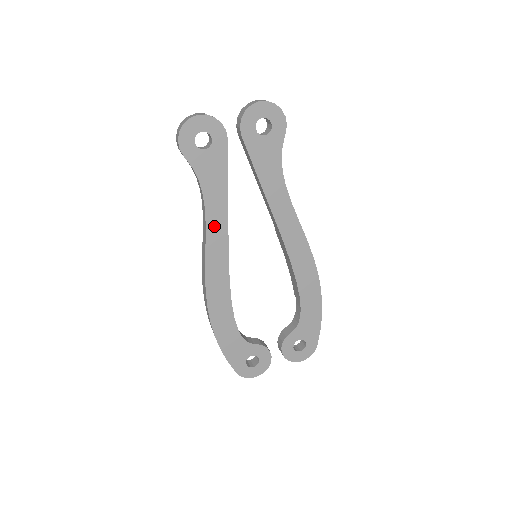
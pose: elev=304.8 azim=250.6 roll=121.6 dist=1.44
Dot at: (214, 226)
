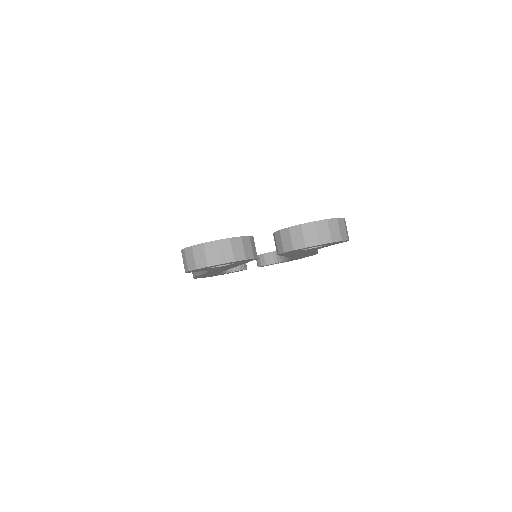
Dot at: occluded
